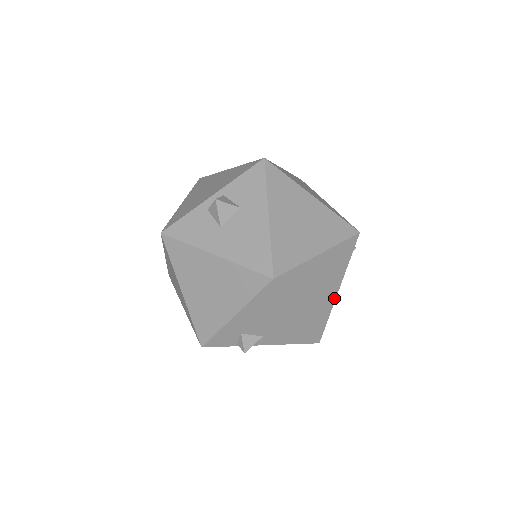
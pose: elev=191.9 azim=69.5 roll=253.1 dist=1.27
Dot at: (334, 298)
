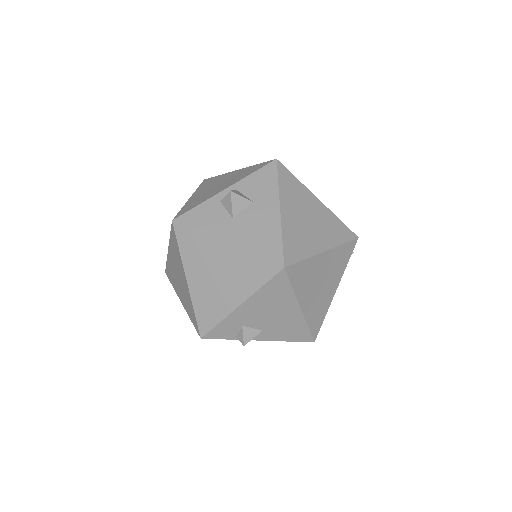
Dot at: (331, 298)
